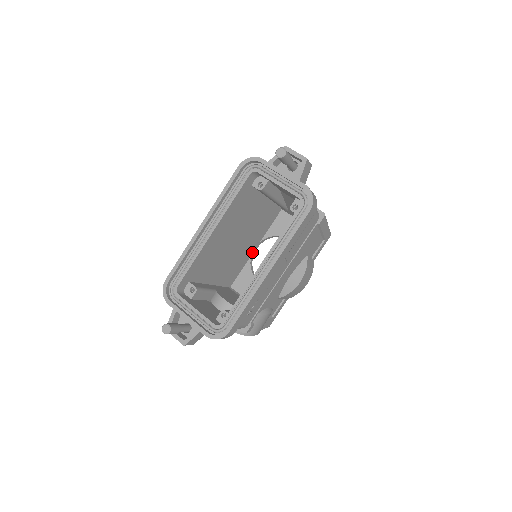
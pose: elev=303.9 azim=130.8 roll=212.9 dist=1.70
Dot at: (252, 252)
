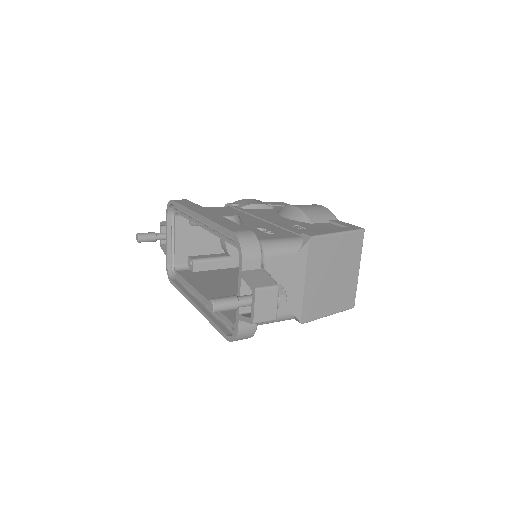
Dot at: occluded
